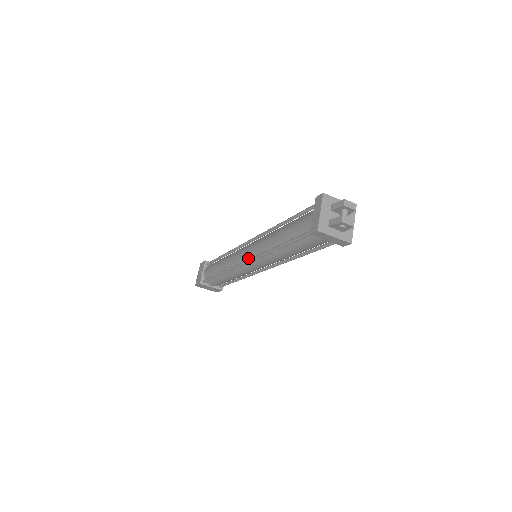
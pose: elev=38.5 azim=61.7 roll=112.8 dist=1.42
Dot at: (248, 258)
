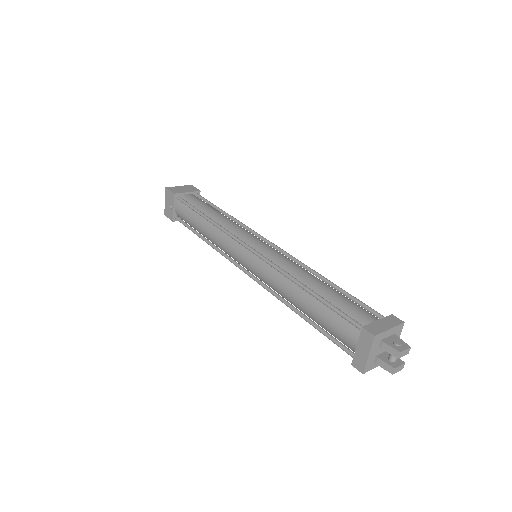
Dot at: (250, 271)
